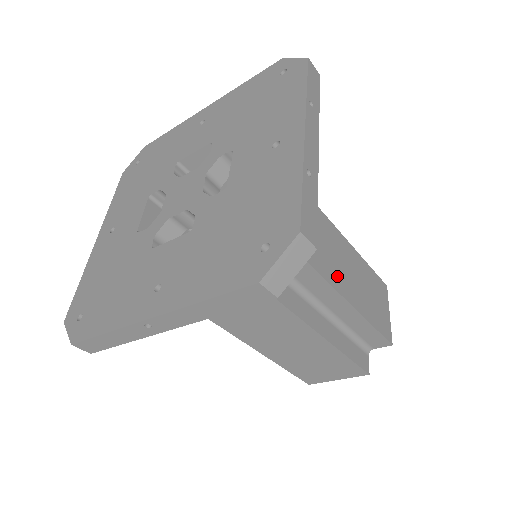
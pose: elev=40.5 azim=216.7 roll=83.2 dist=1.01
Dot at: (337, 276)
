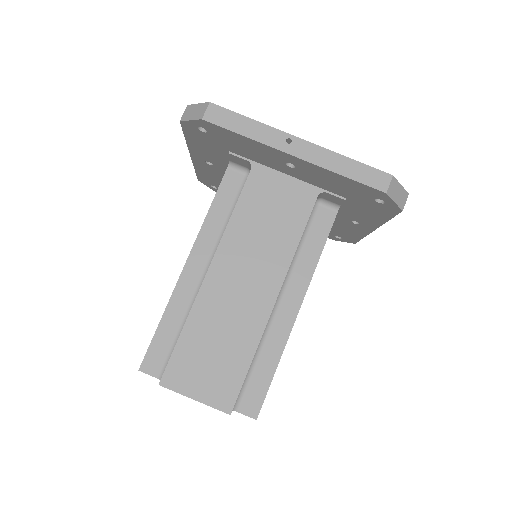
Dot at: occluded
